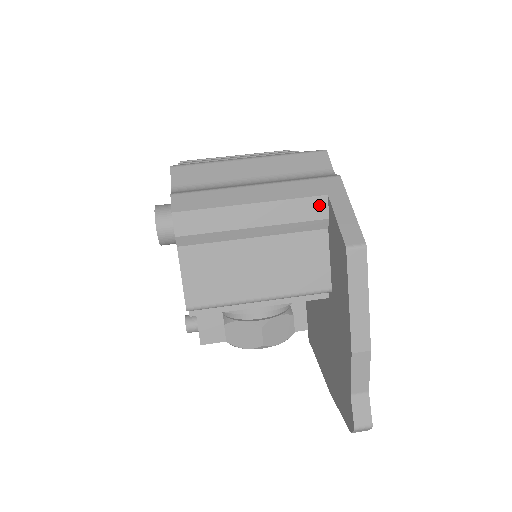
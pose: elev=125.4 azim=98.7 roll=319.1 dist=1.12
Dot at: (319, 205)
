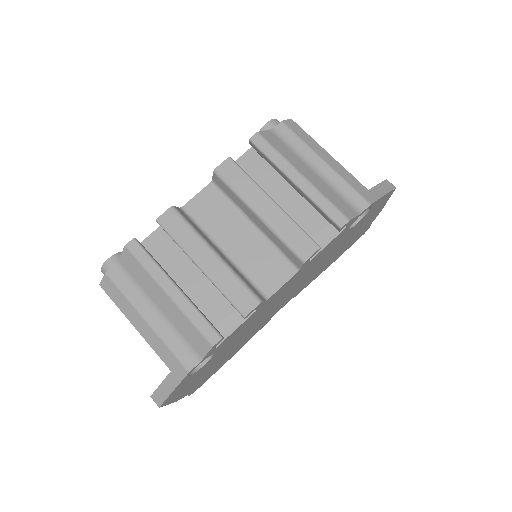
Dot at: (168, 365)
